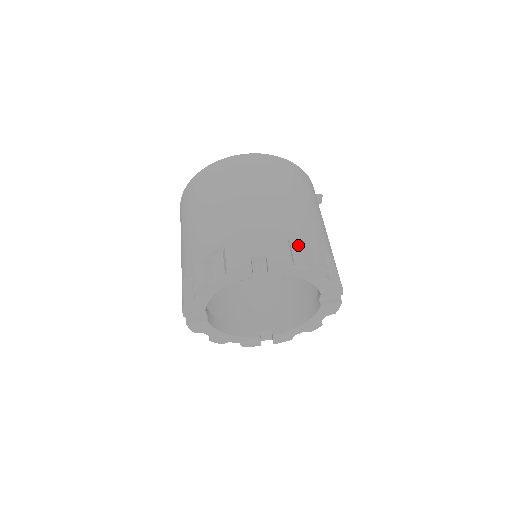
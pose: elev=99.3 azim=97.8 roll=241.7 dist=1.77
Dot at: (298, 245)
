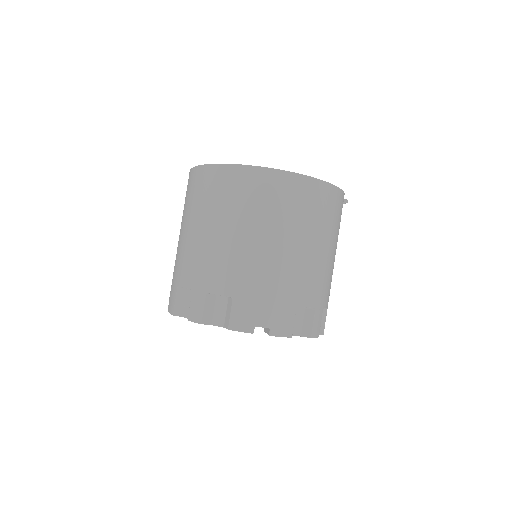
Dot at: (303, 307)
